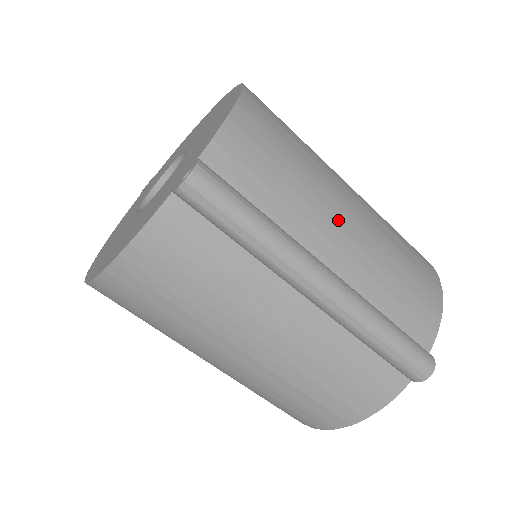
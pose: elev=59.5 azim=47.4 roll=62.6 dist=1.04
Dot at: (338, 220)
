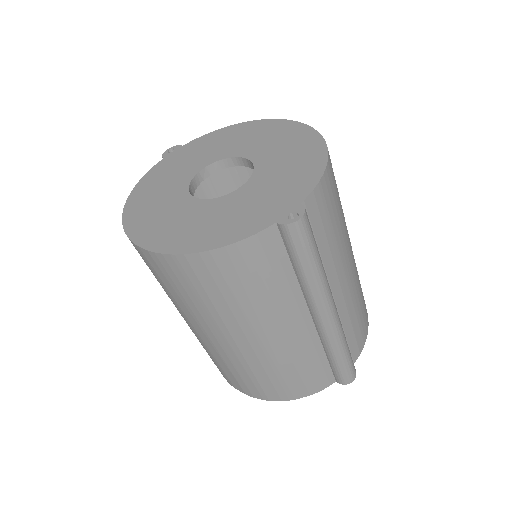
Dot at: (346, 265)
